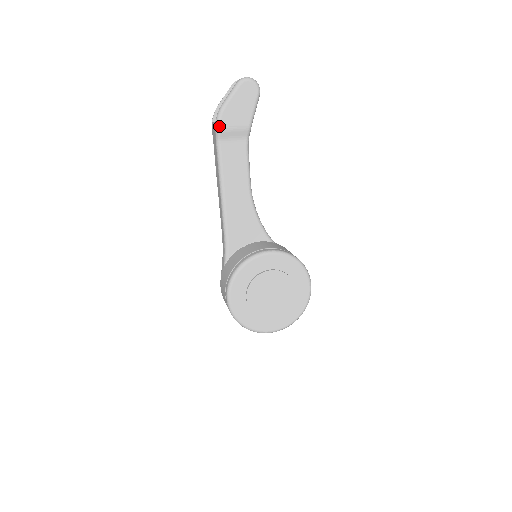
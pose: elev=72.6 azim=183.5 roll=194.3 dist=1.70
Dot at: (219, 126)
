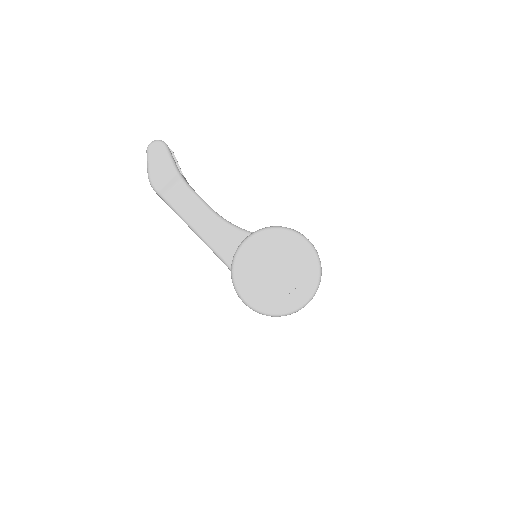
Dot at: (155, 188)
